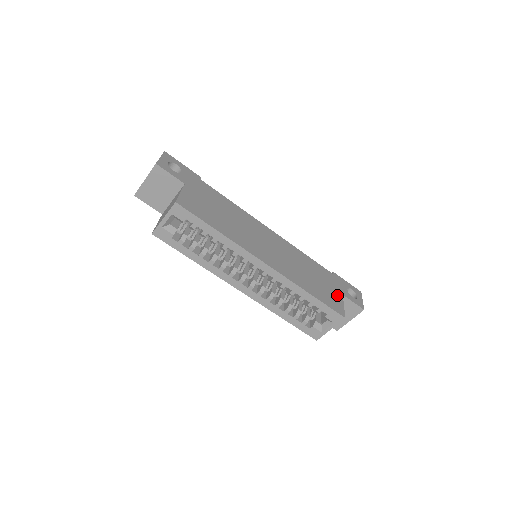
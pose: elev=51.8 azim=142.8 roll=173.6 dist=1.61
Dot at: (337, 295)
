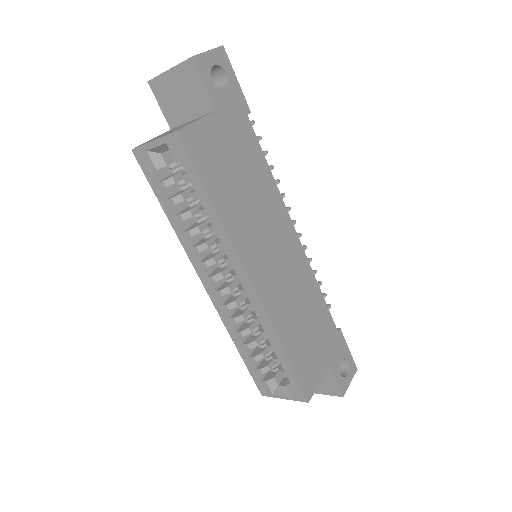
Dot at: (321, 365)
